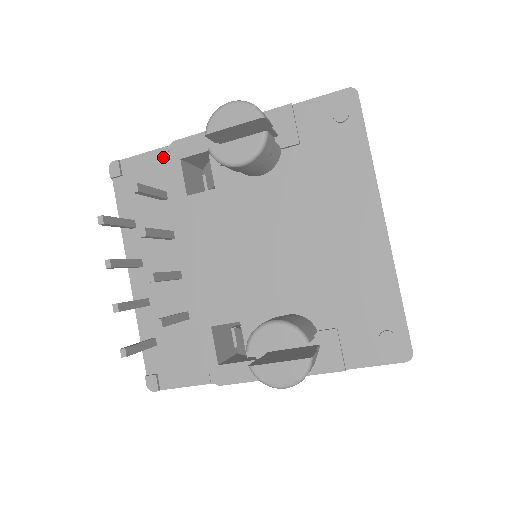
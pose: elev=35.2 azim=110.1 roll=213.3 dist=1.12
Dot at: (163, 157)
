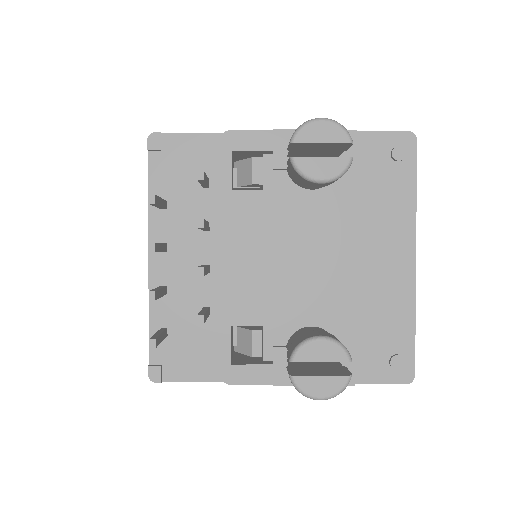
Dot at: (213, 143)
